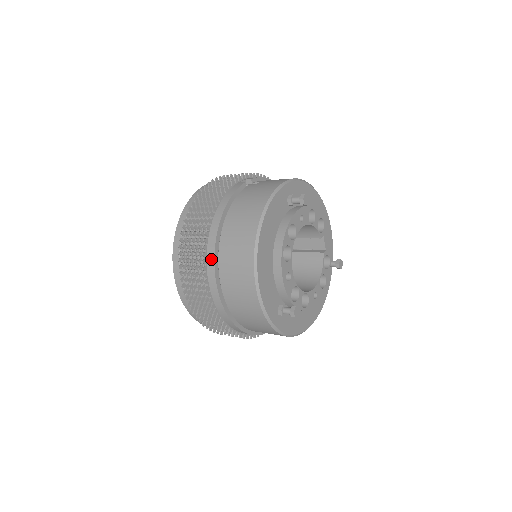
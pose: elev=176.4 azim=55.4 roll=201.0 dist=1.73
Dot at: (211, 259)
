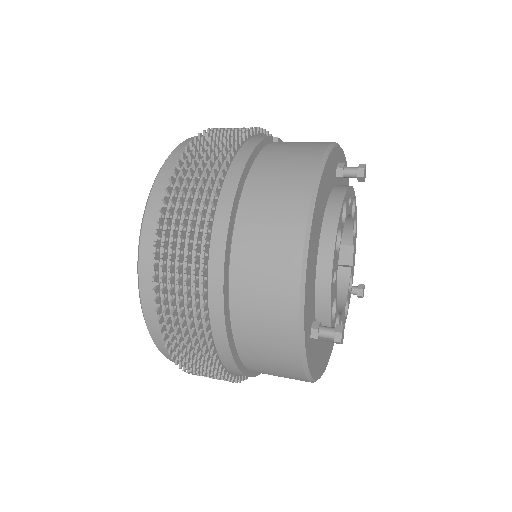
Dot at: (223, 222)
